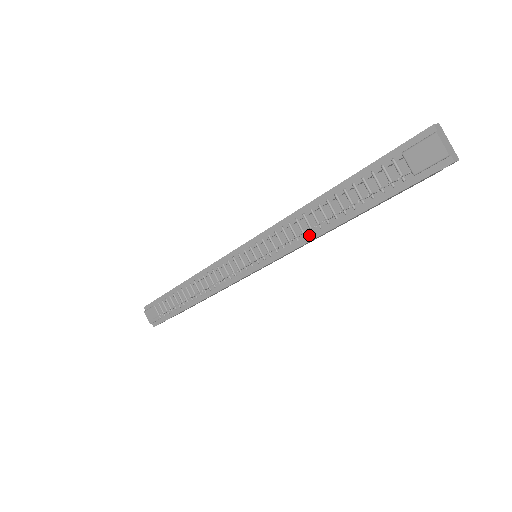
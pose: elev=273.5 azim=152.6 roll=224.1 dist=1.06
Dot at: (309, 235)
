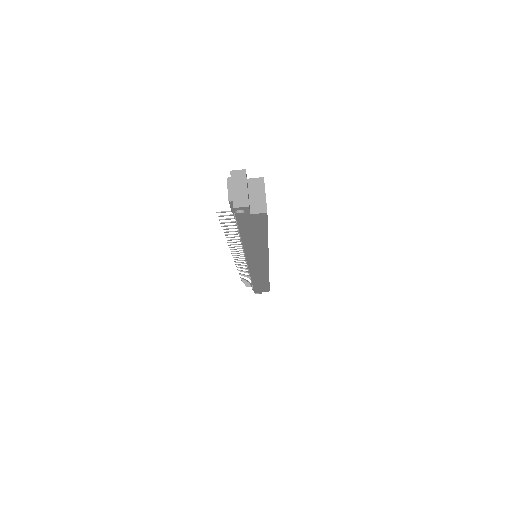
Dot at: occluded
